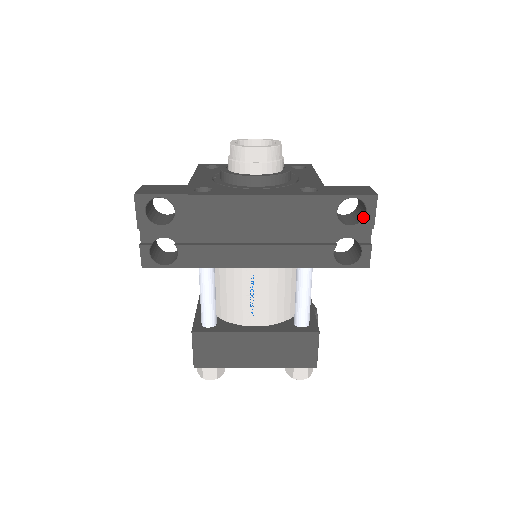
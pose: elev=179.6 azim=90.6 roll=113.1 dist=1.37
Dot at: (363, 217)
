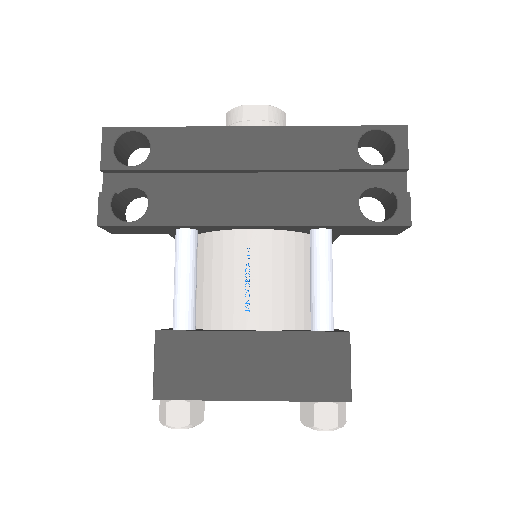
Dot at: (392, 155)
